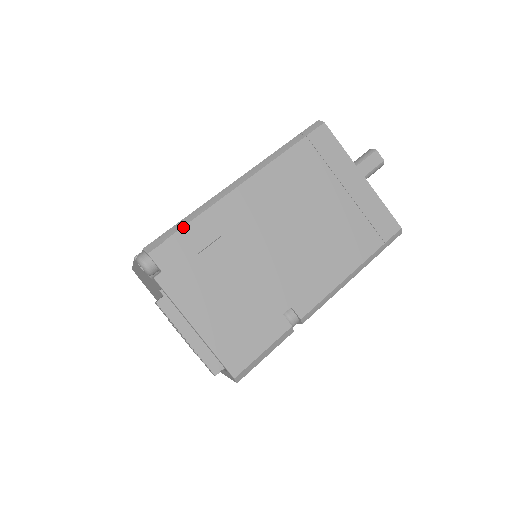
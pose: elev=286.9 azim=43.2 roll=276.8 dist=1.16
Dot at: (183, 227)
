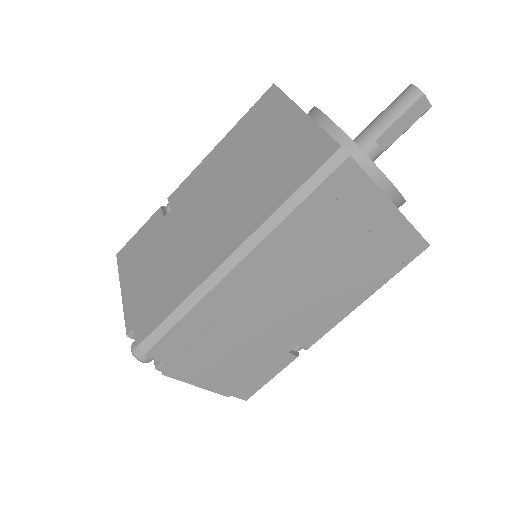
Dot at: (175, 325)
